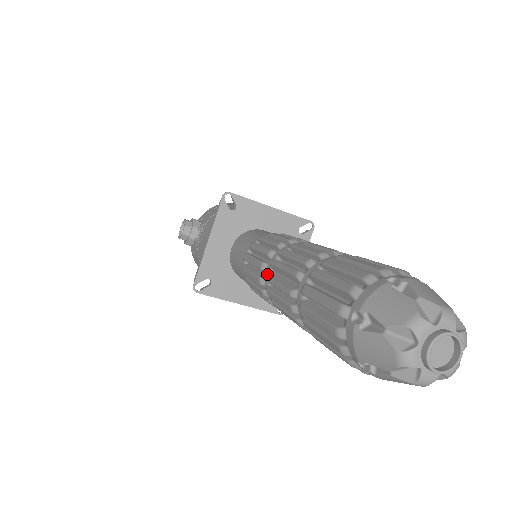
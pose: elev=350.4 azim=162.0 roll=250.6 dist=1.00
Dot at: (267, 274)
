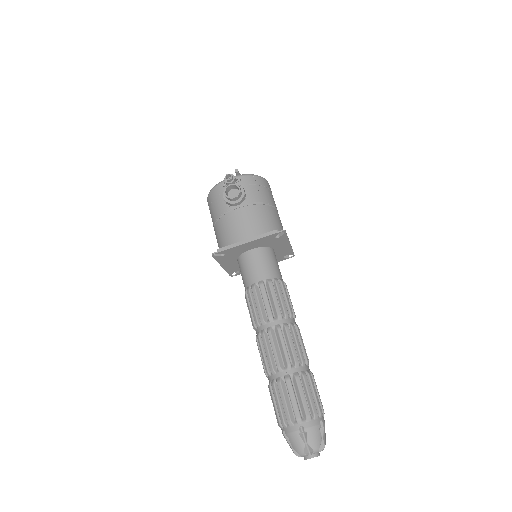
Dot at: (271, 329)
